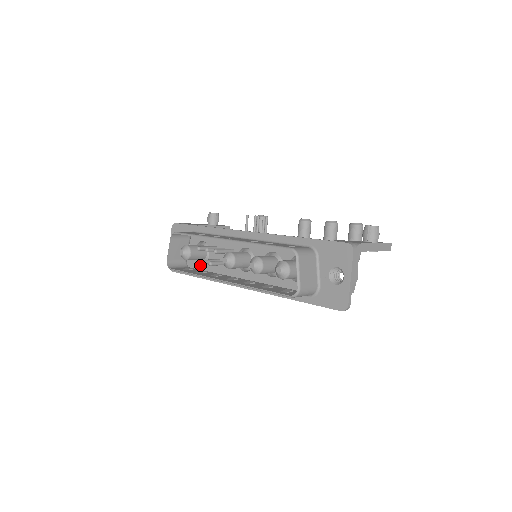
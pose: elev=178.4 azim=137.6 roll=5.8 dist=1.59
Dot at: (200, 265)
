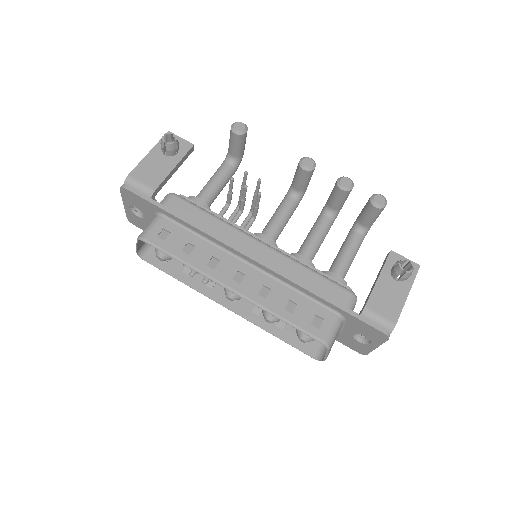
Dot at: occluded
